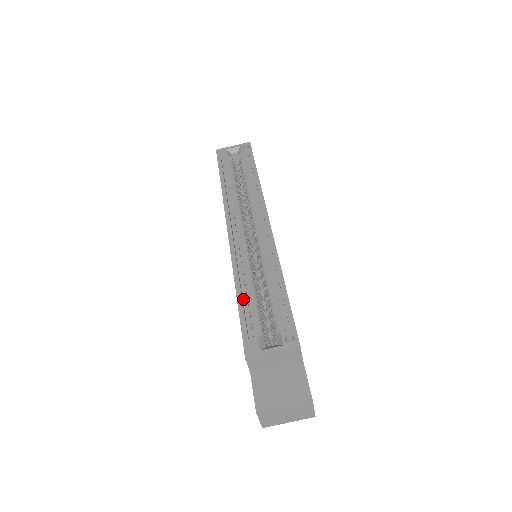
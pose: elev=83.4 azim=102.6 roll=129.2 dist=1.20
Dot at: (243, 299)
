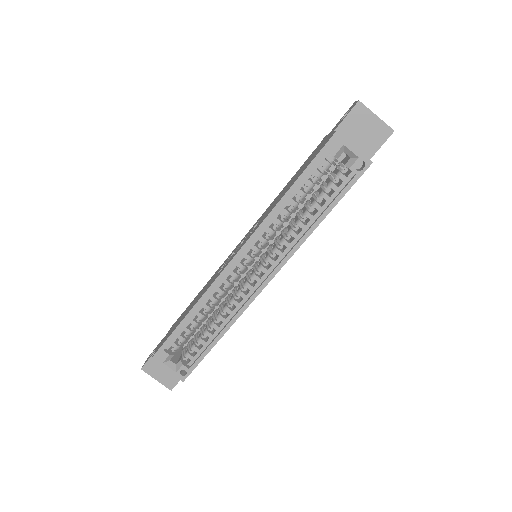
Dot at: (188, 320)
